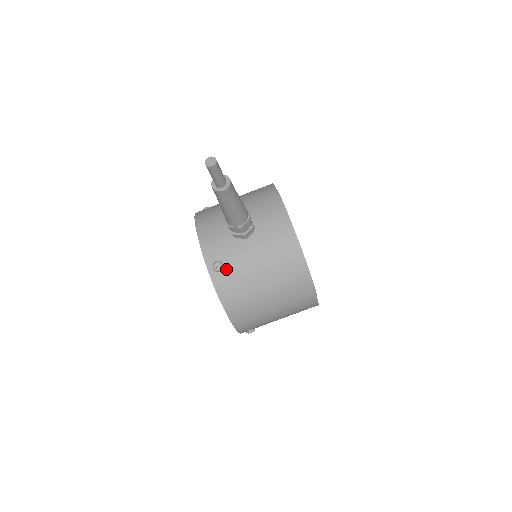
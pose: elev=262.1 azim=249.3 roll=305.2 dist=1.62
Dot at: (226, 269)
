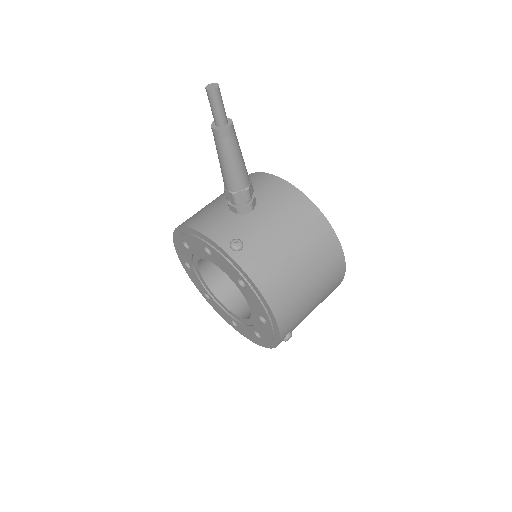
Dot at: (246, 245)
